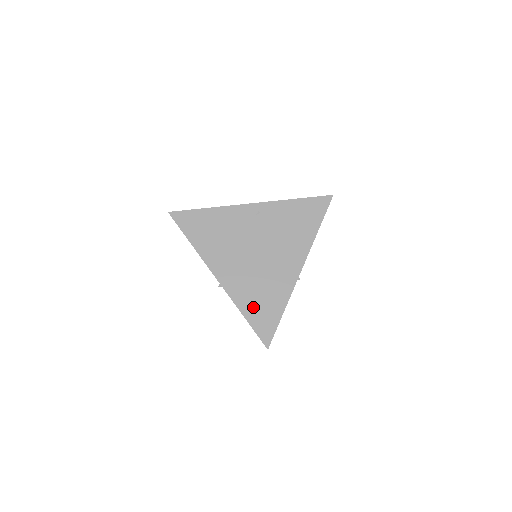
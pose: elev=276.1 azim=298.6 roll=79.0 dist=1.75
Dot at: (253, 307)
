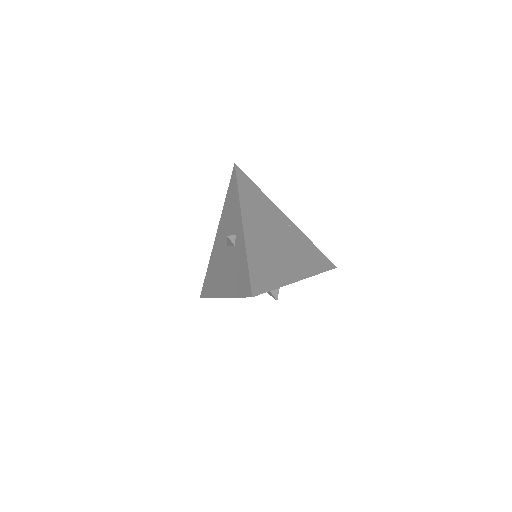
Dot at: (257, 263)
